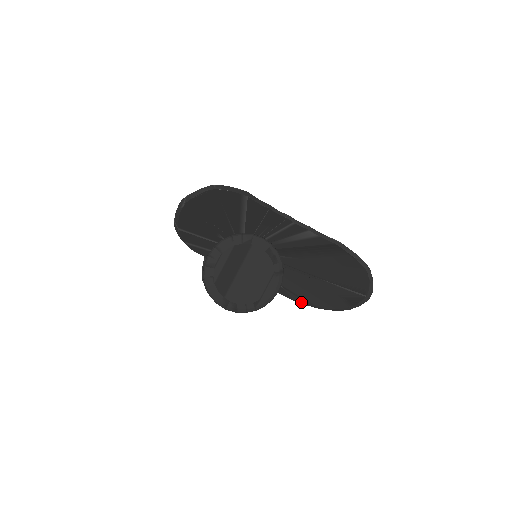
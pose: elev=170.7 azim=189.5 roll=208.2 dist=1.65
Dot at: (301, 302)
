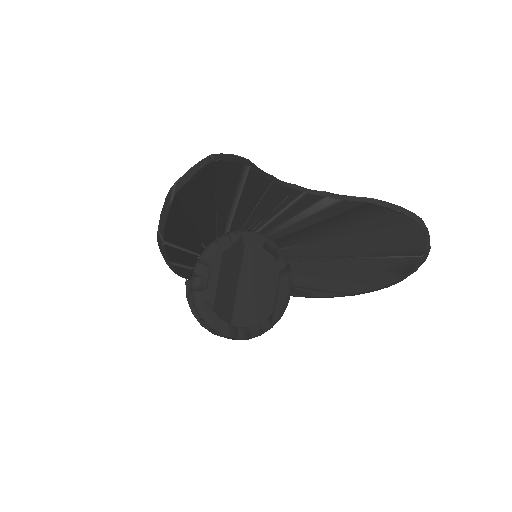
Dot at: (328, 296)
